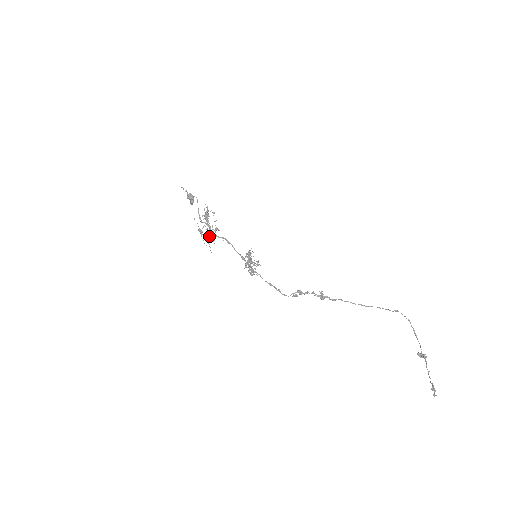
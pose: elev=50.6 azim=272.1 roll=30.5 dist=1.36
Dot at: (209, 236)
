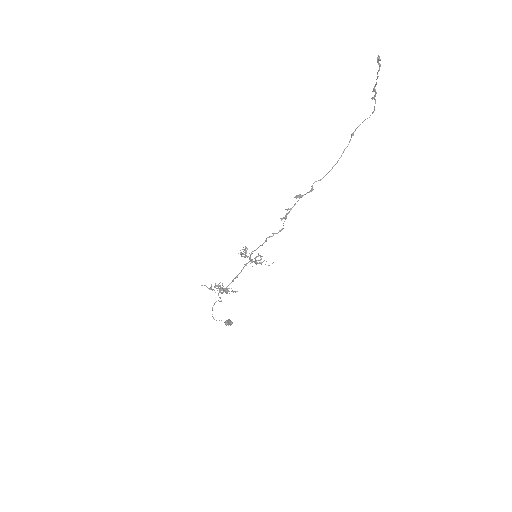
Dot at: occluded
